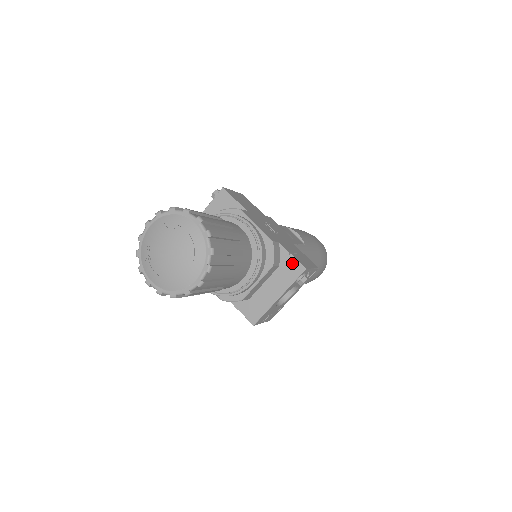
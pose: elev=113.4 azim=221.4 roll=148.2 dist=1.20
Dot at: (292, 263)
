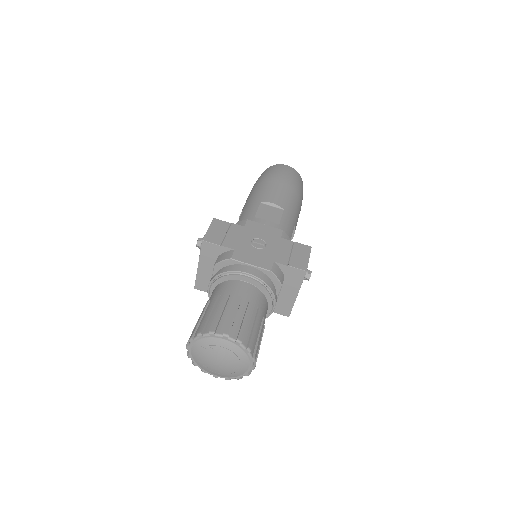
Dot at: (293, 271)
